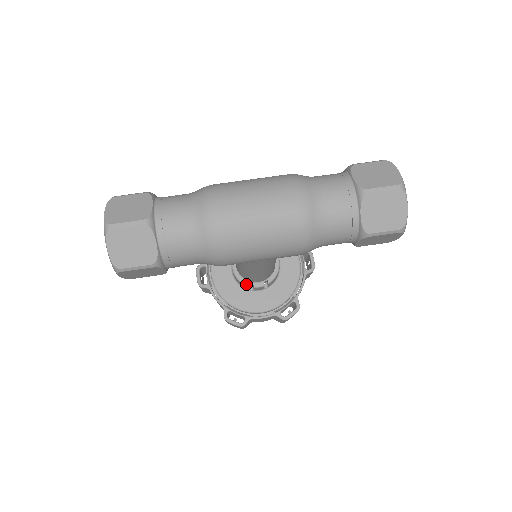
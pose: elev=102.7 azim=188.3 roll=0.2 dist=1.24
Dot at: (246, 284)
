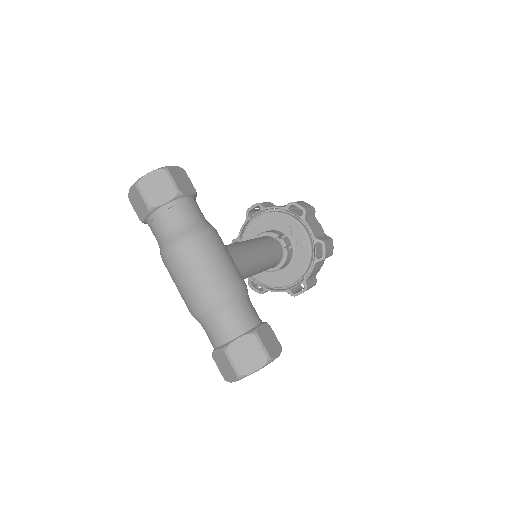
Dot at: occluded
